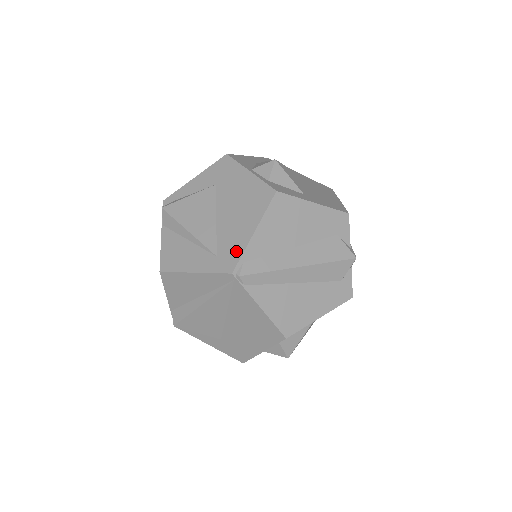
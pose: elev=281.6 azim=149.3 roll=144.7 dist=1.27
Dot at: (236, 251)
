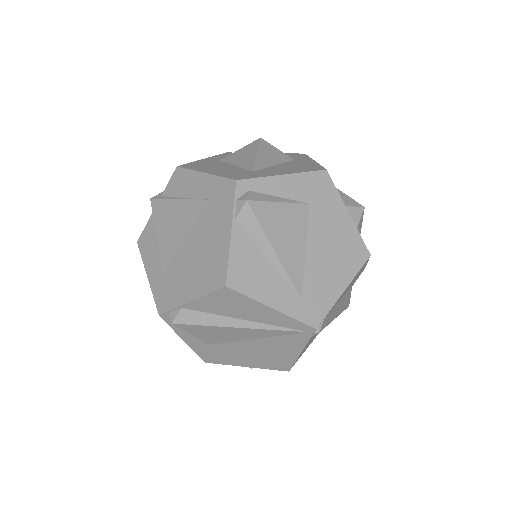
Dot at: (324, 305)
